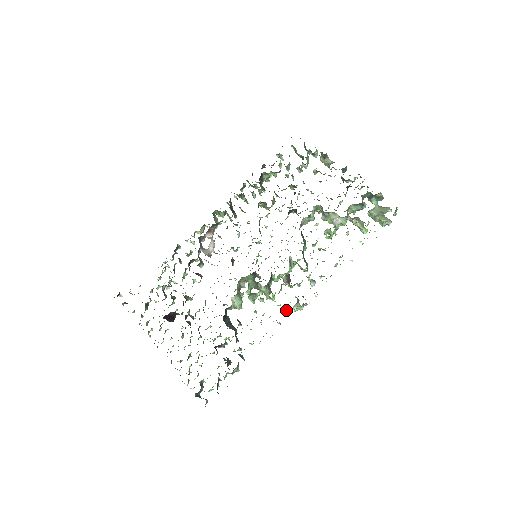
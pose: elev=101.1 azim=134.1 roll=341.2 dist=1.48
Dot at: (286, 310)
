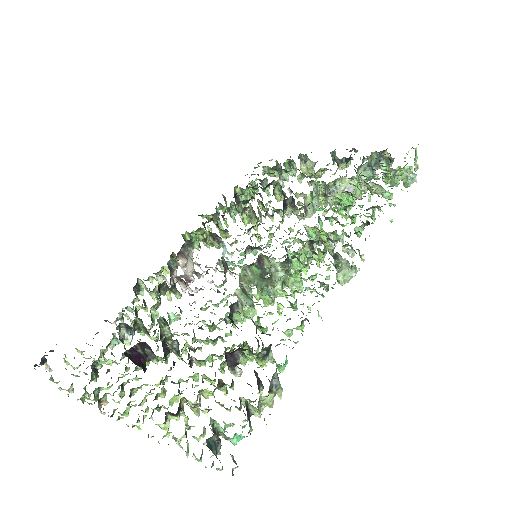
Dot at: occluded
